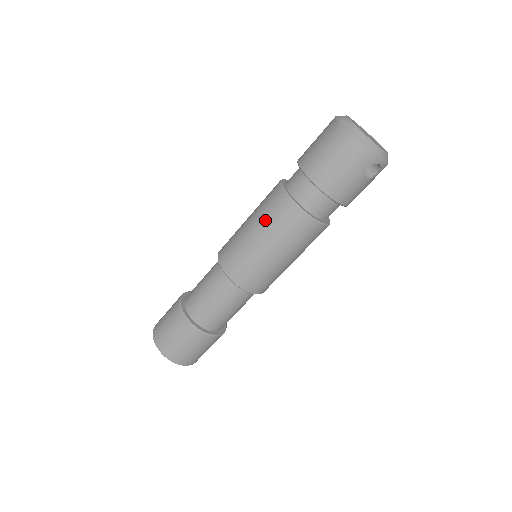
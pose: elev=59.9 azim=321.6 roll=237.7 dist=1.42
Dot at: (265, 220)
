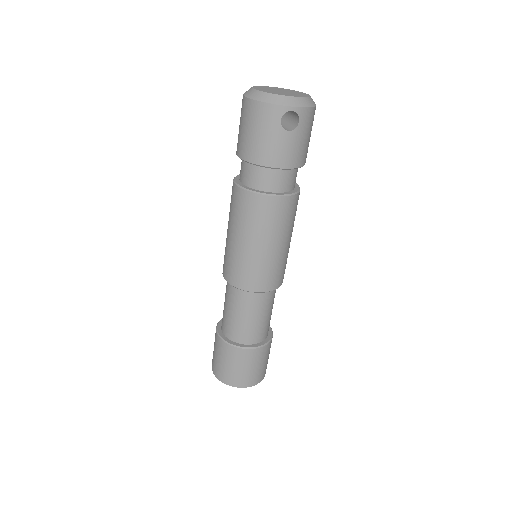
Dot at: (231, 216)
